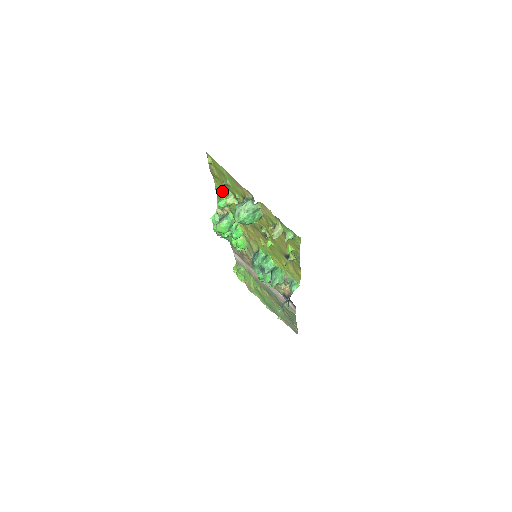
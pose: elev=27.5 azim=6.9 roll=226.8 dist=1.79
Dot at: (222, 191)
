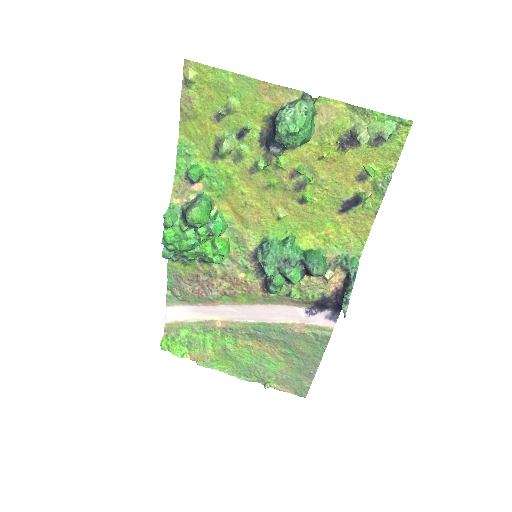
Dot at: (196, 148)
